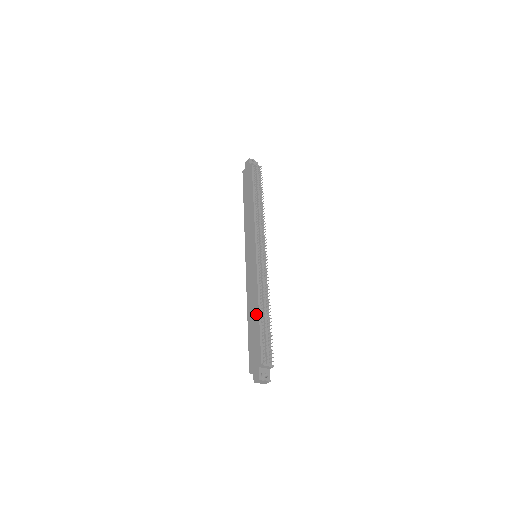
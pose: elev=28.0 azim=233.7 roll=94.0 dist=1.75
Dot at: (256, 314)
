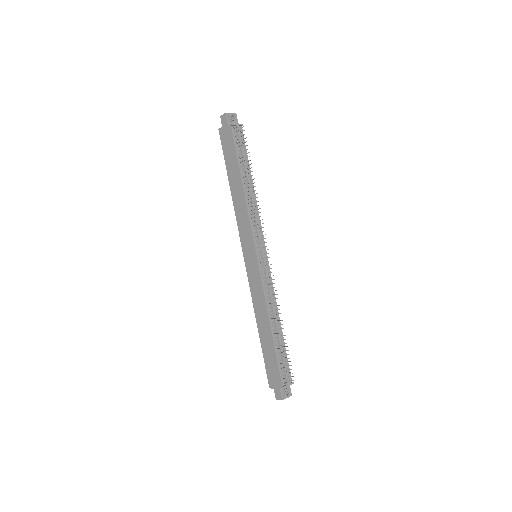
Dot at: (268, 332)
